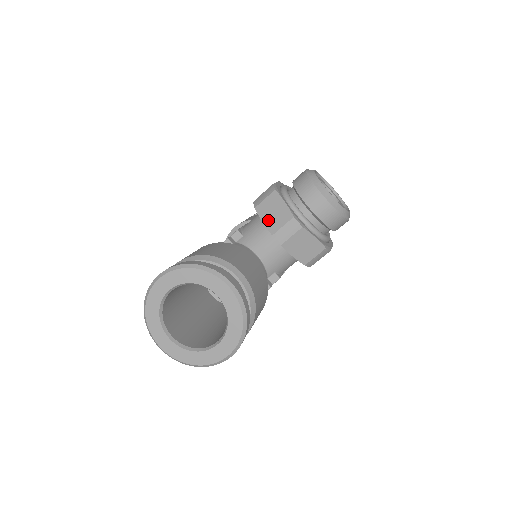
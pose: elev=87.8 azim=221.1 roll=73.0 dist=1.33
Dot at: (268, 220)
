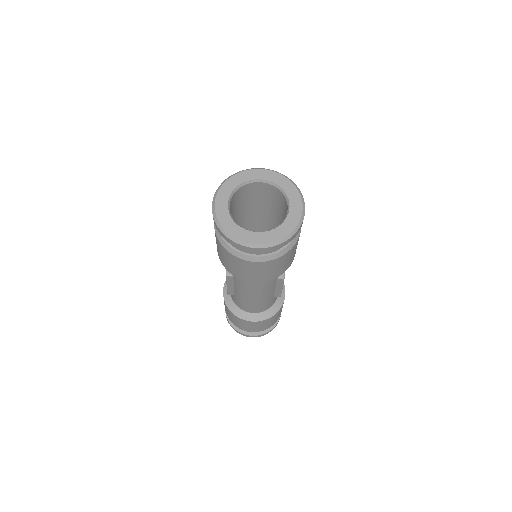
Dot at: occluded
